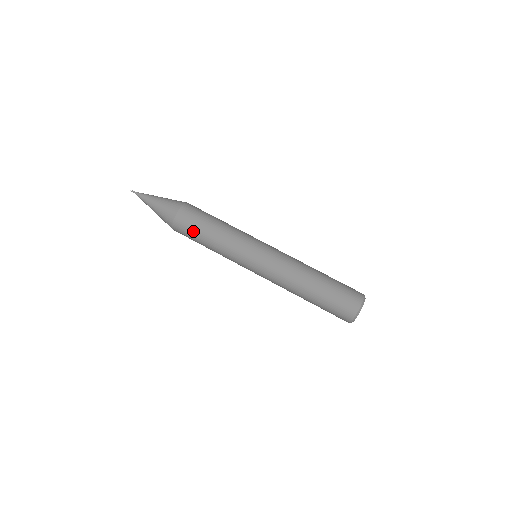
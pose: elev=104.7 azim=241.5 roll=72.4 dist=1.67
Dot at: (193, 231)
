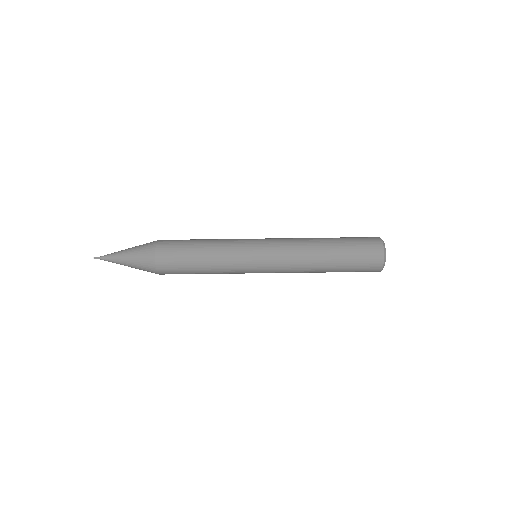
Dot at: (183, 273)
